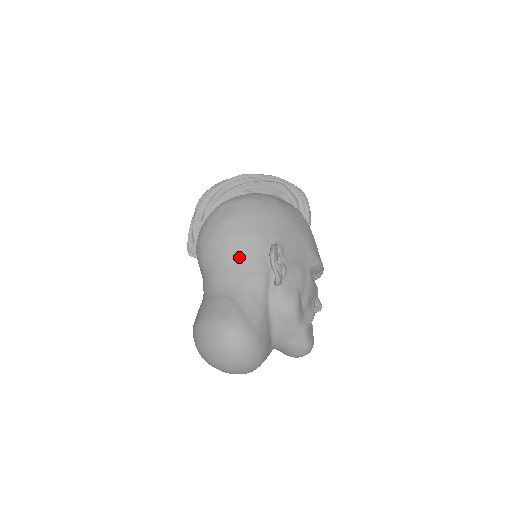
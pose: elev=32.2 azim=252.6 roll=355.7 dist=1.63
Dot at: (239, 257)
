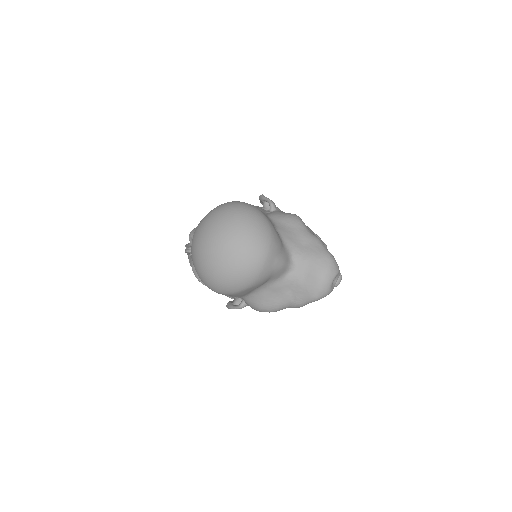
Dot at: occluded
